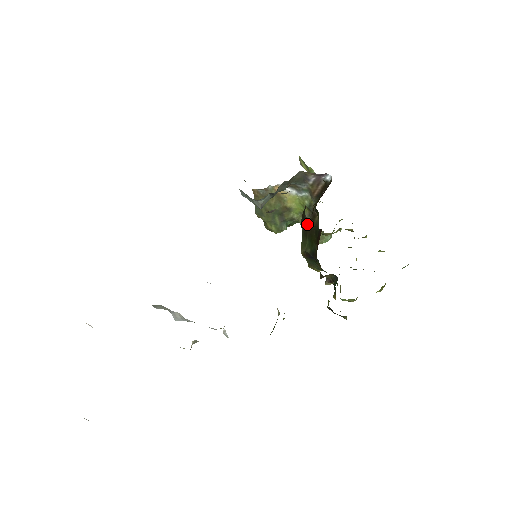
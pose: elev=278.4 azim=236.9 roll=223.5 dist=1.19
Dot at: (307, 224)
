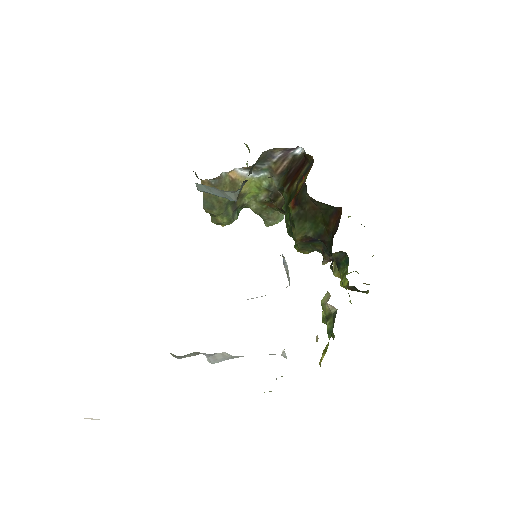
Dot at: (308, 205)
